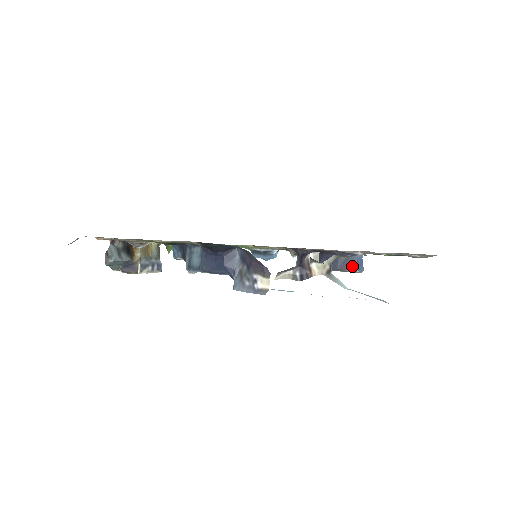
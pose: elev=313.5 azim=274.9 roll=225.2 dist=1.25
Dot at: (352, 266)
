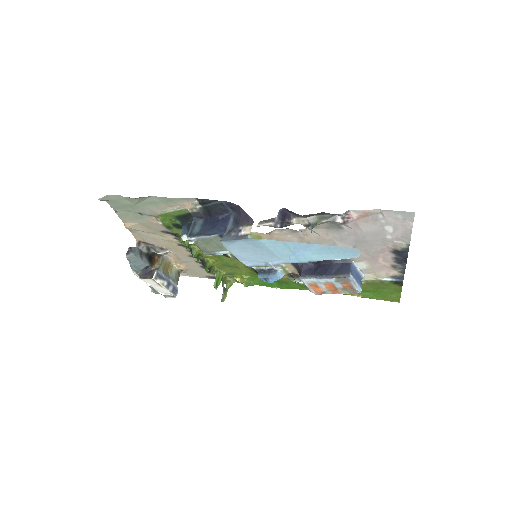
Dot at: (346, 271)
